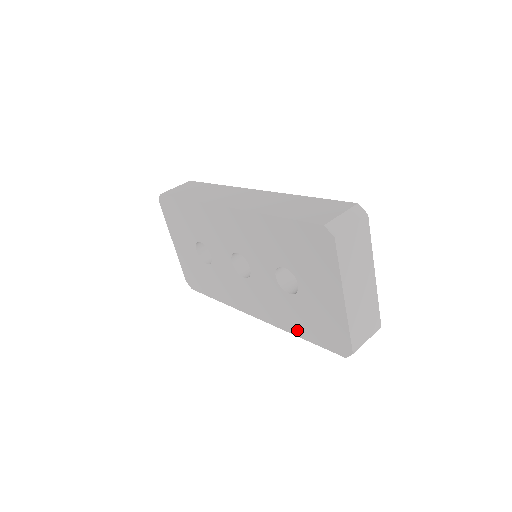
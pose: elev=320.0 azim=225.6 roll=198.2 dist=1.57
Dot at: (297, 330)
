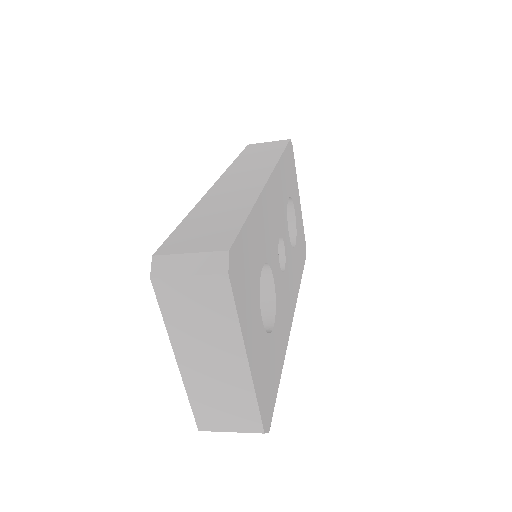
Dot at: occluded
